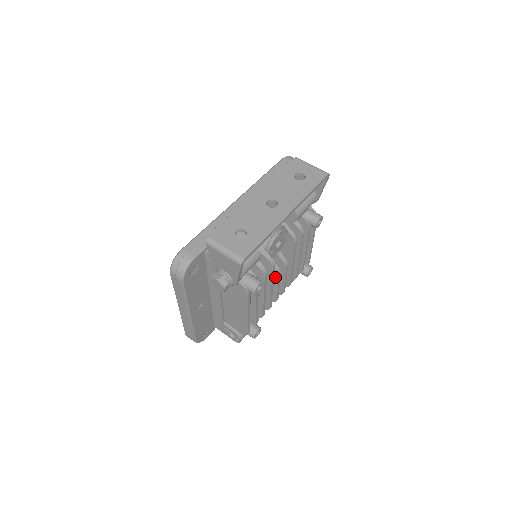
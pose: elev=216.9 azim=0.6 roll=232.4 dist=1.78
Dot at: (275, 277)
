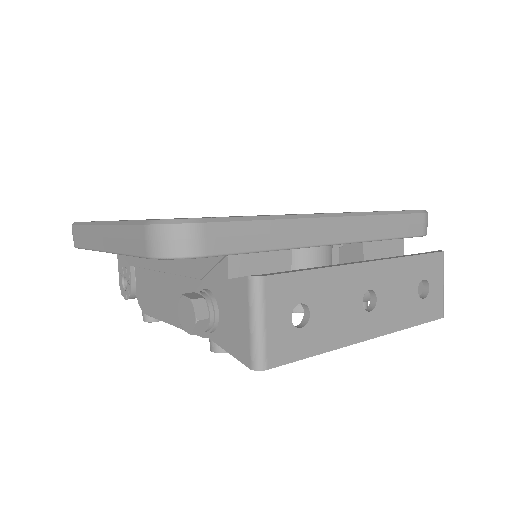
Dot at: occluded
